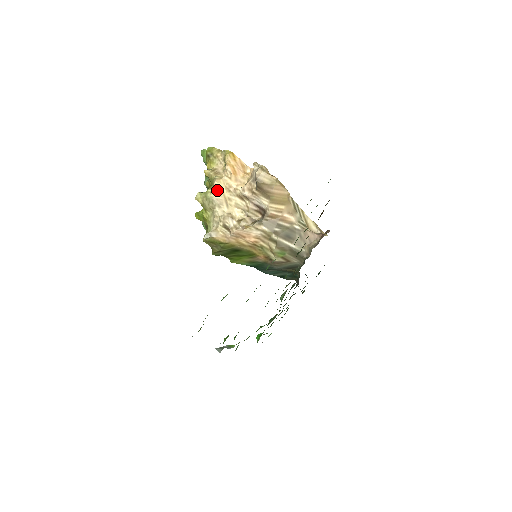
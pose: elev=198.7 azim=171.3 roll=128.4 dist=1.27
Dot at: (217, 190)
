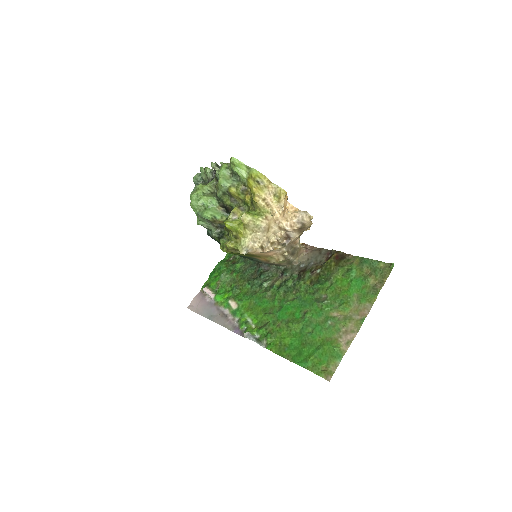
Dot at: (268, 221)
